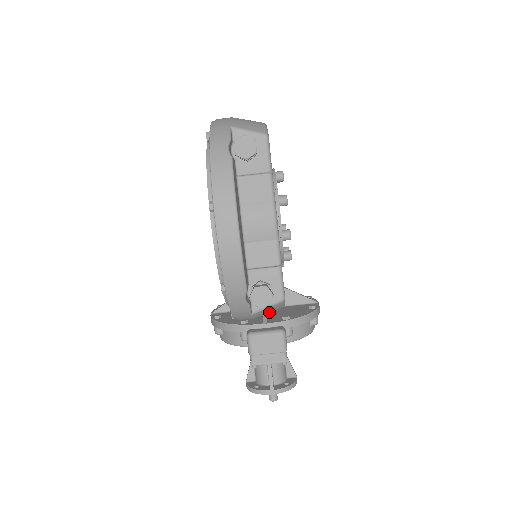
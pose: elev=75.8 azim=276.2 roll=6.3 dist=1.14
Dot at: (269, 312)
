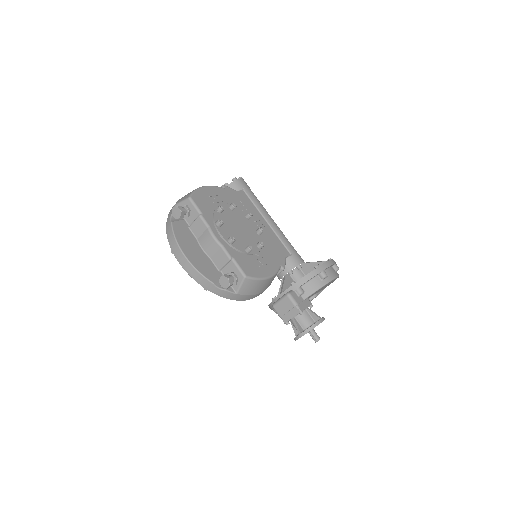
Dot at: (253, 287)
